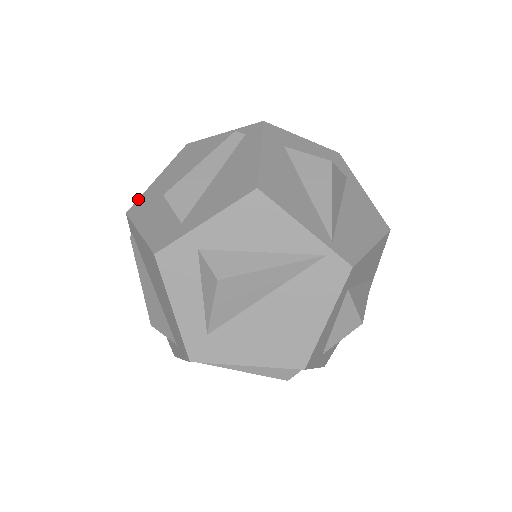
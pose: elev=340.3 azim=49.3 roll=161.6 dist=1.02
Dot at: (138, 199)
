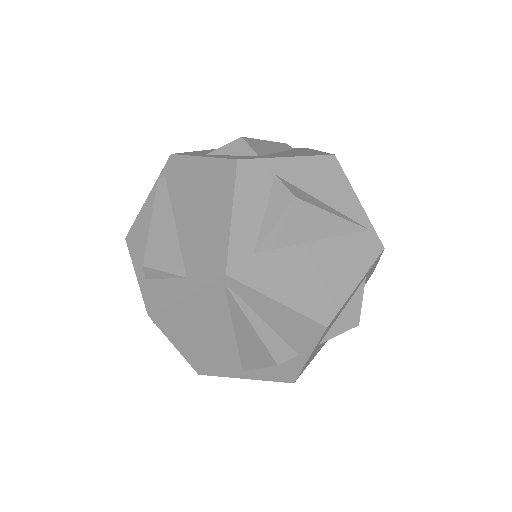
Dot at: occluded
